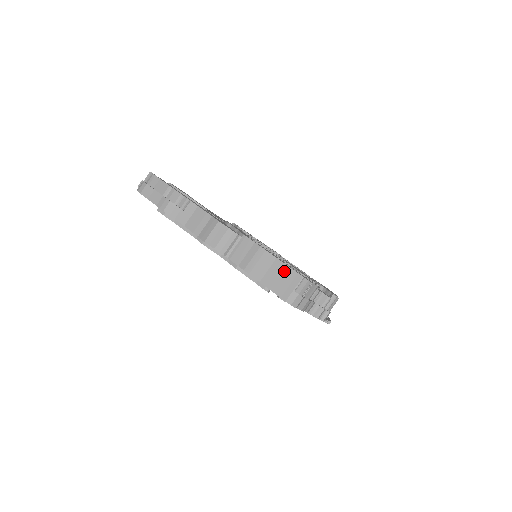
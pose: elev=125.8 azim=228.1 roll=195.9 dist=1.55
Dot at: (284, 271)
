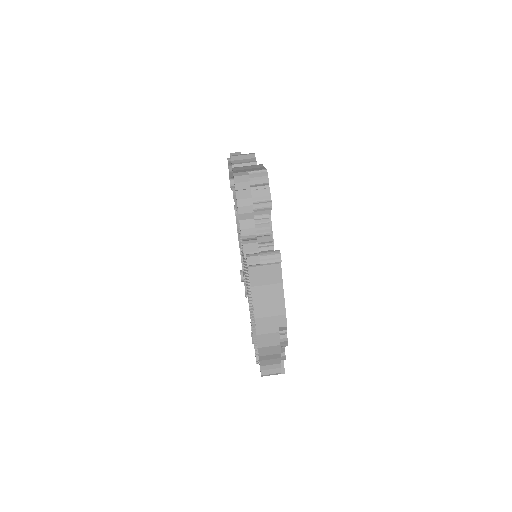
Dot at: (258, 168)
